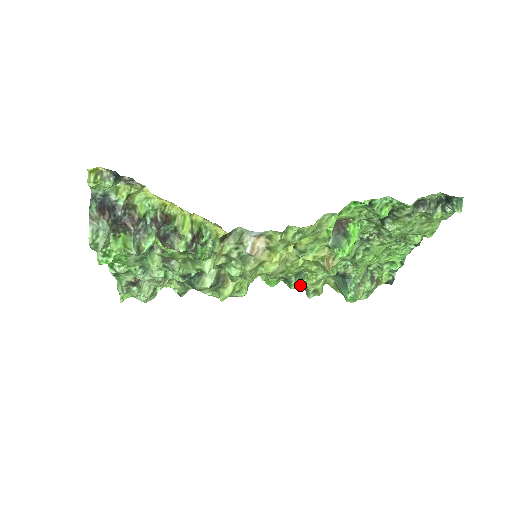
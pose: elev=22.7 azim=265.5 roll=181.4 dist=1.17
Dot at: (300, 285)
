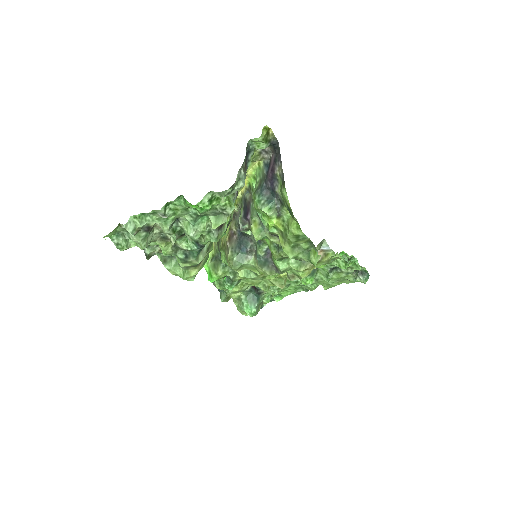
Dot at: (227, 289)
